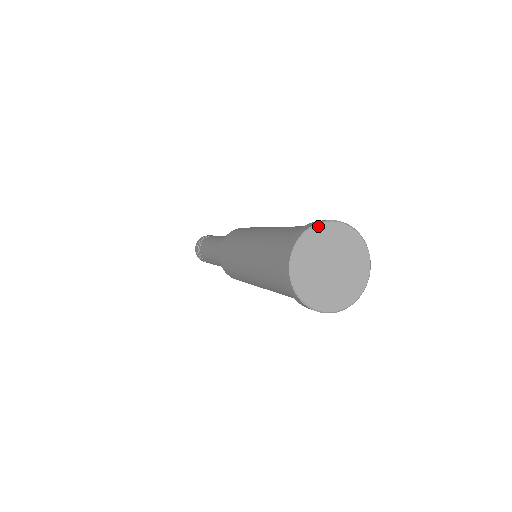
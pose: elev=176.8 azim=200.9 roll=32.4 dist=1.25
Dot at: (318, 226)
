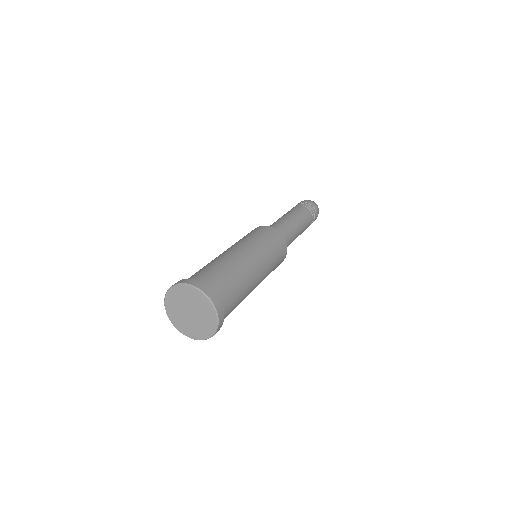
Dot at: (165, 302)
